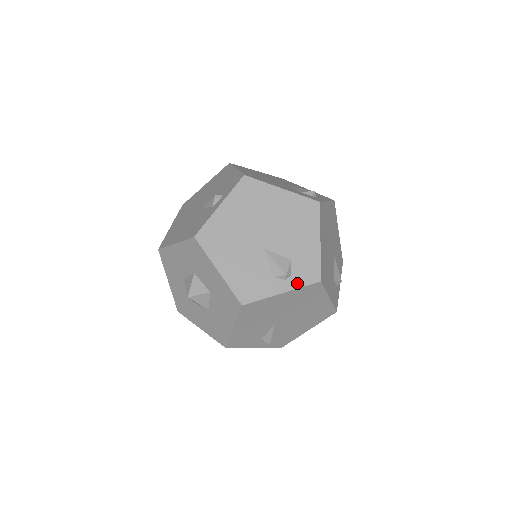
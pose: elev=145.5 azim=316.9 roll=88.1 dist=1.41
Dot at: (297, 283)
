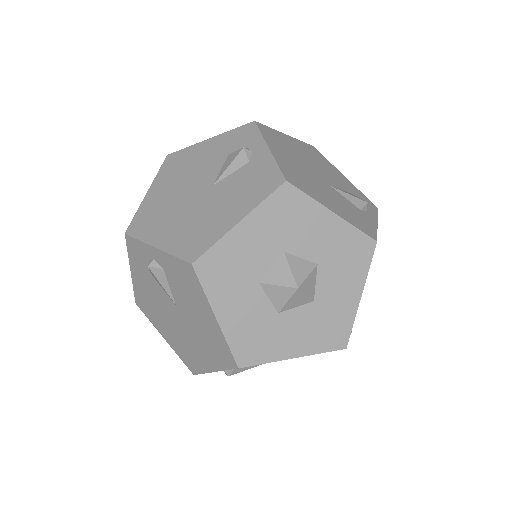
Dot at: (373, 212)
